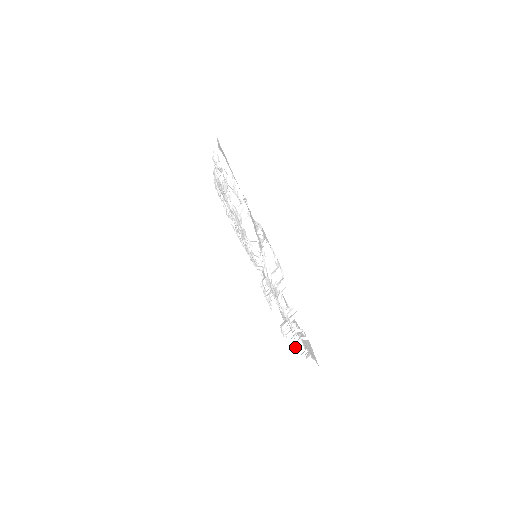
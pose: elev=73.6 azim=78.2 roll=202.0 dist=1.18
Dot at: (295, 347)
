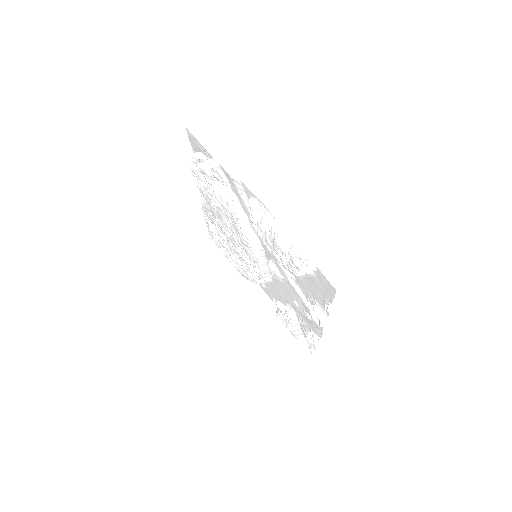
Dot at: (317, 321)
